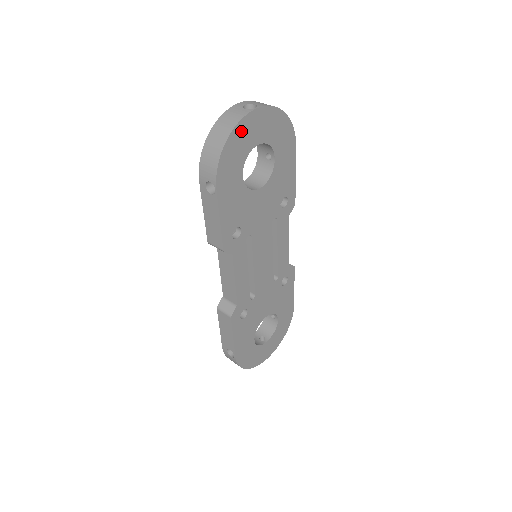
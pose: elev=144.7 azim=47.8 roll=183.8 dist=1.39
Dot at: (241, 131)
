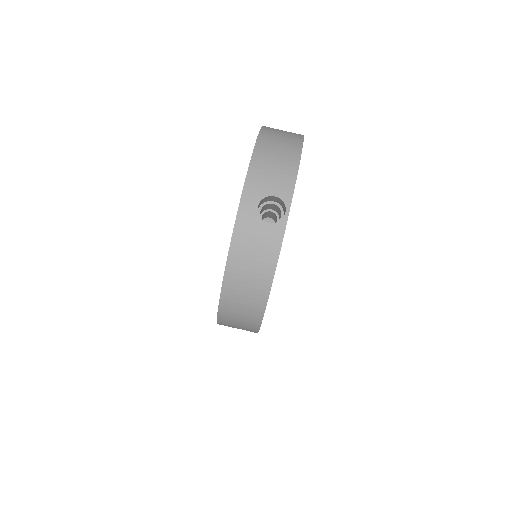
Dot at: occluded
